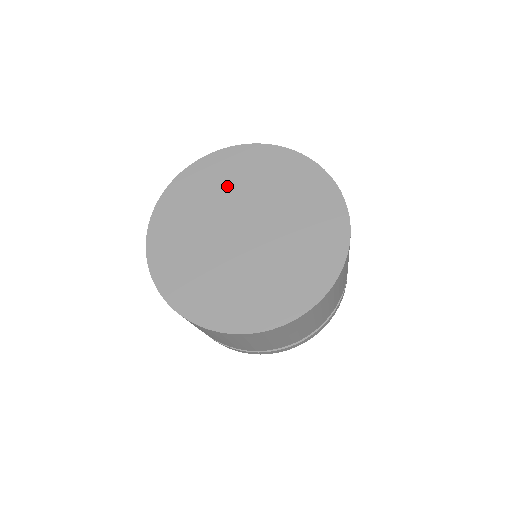
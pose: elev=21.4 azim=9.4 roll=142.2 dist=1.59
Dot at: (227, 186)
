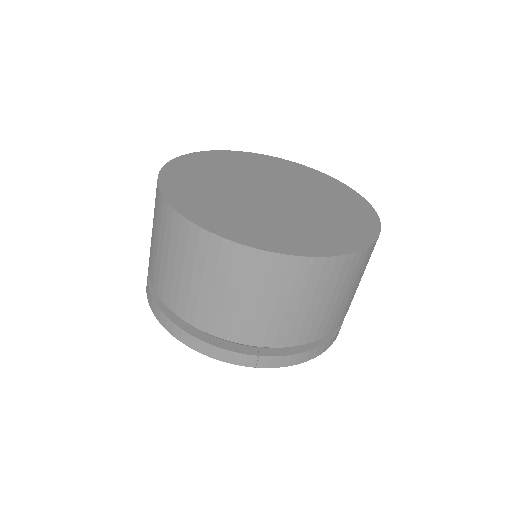
Dot at: (214, 177)
